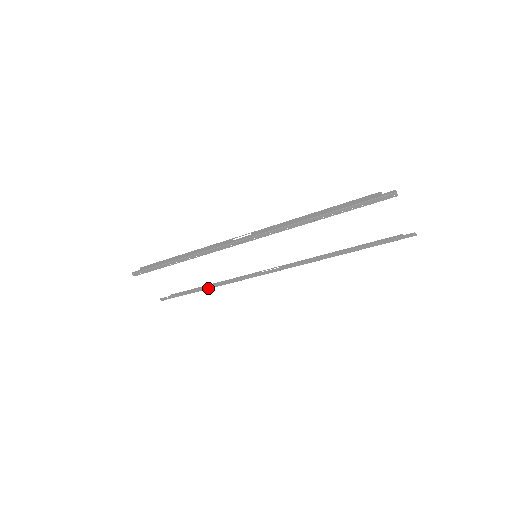
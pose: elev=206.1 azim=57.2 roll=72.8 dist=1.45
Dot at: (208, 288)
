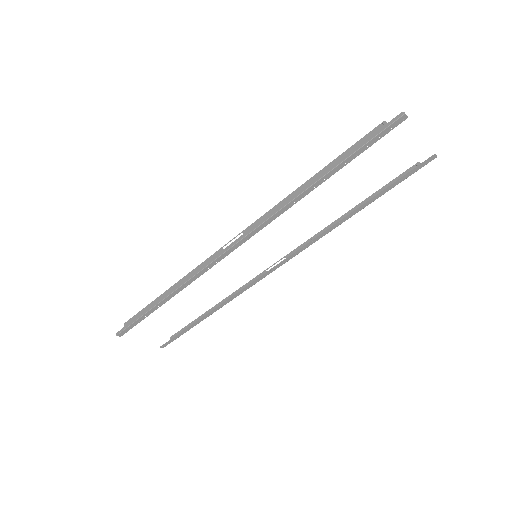
Dot at: (211, 313)
